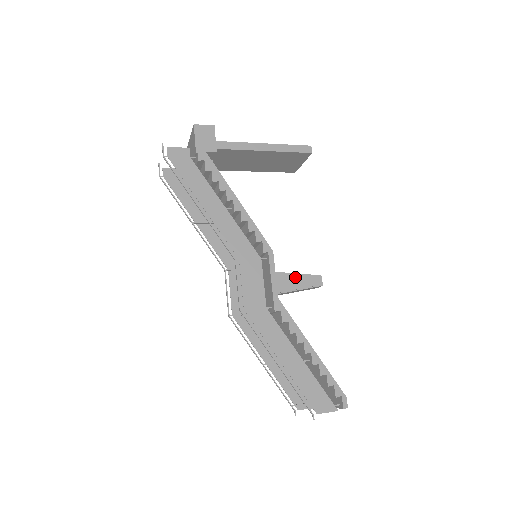
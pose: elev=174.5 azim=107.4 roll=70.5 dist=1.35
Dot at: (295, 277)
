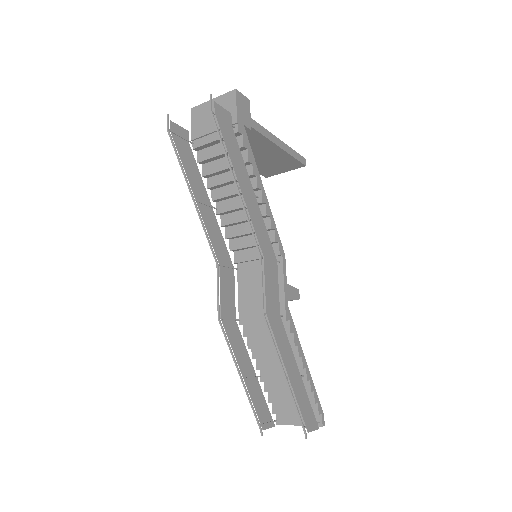
Dot at: occluded
